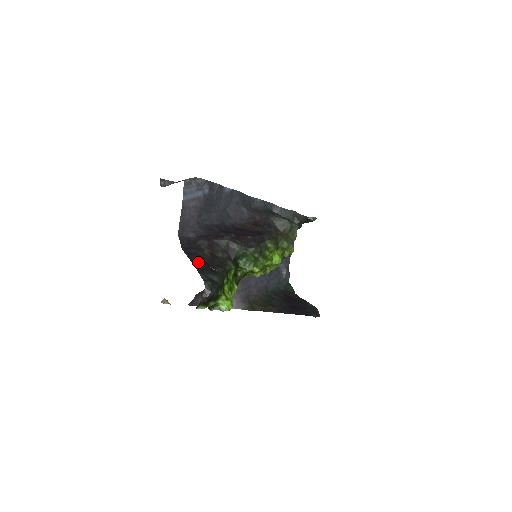
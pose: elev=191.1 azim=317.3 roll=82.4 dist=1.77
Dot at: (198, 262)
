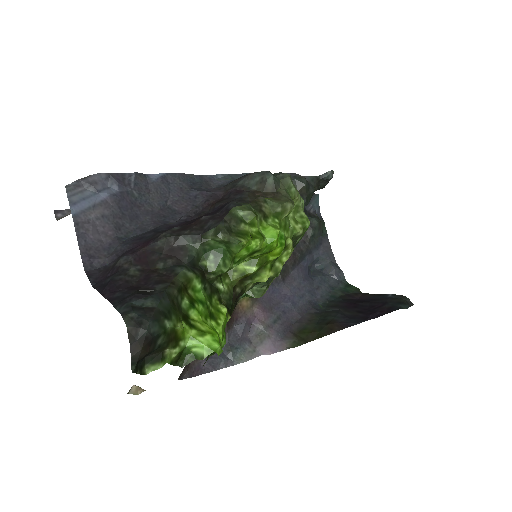
Dot at: (115, 291)
